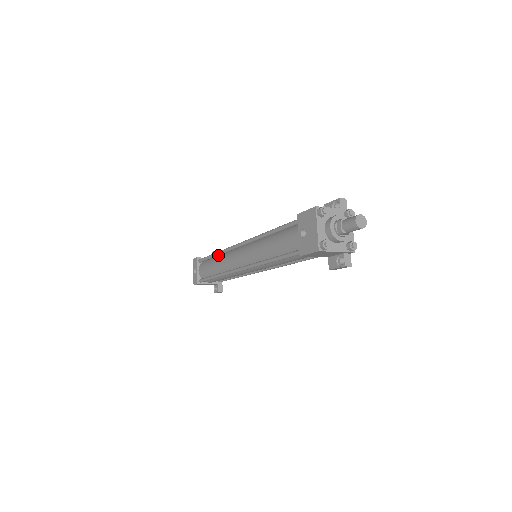
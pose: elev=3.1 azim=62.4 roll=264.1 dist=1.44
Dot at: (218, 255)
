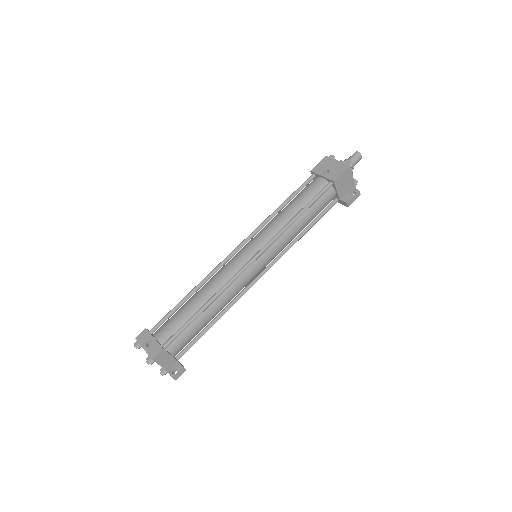
Dot at: (197, 290)
